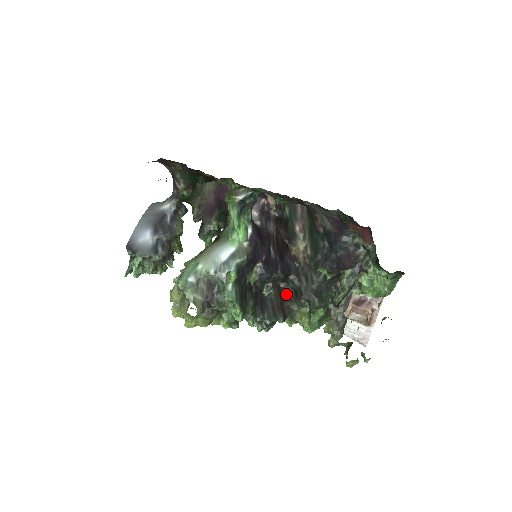
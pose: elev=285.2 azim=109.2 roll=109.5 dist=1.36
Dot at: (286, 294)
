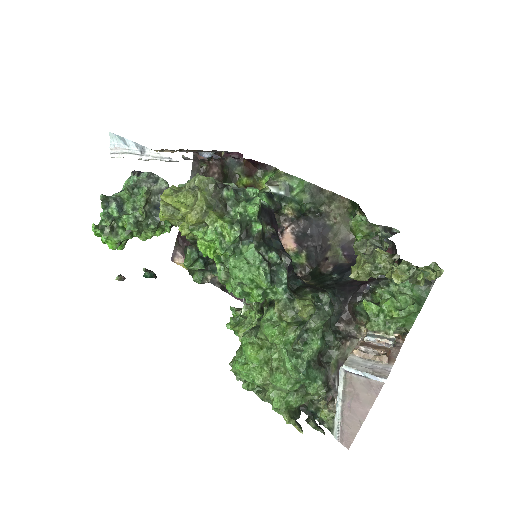
Dot at: occluded
